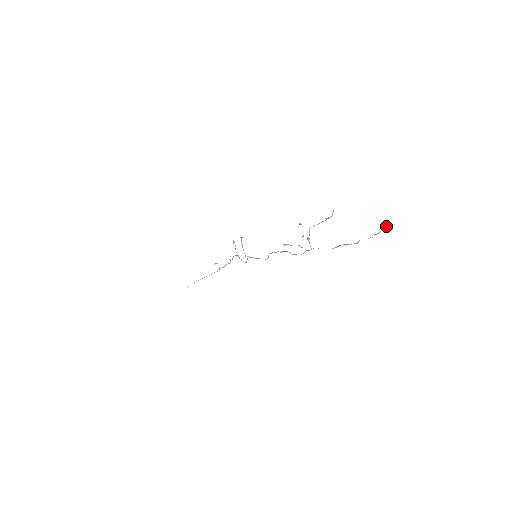
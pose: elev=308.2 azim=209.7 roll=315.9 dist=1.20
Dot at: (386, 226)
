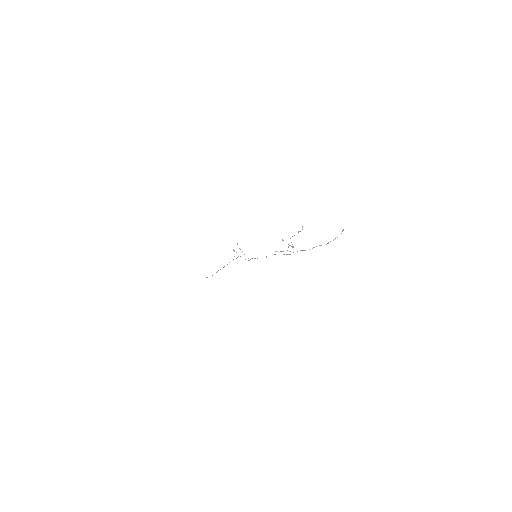
Dot at: (342, 231)
